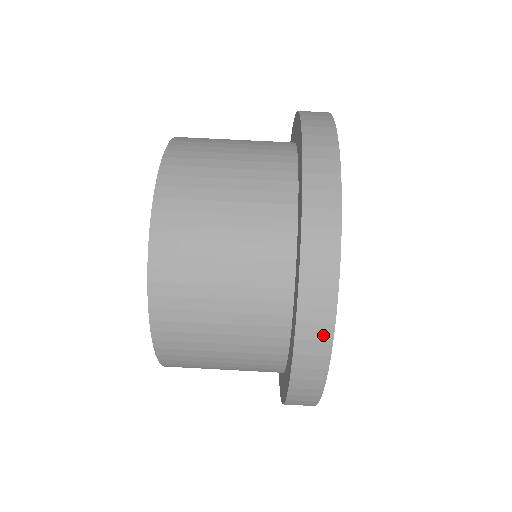
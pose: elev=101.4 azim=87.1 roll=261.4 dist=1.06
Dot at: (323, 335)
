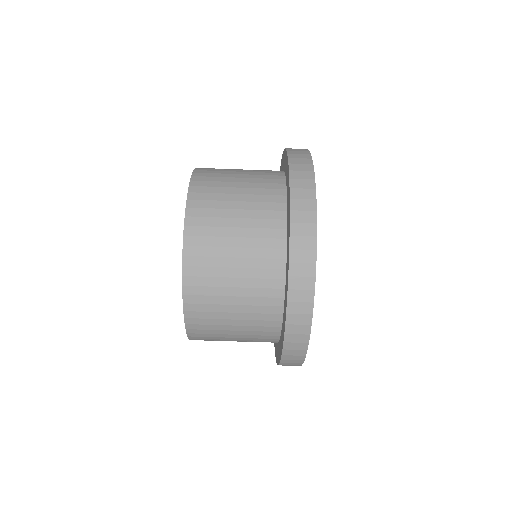
Dot at: (306, 310)
